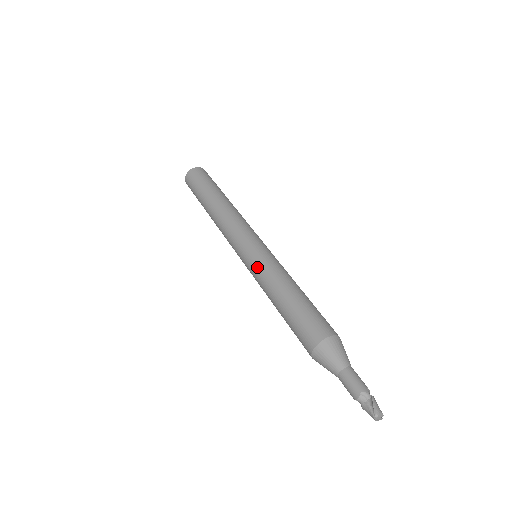
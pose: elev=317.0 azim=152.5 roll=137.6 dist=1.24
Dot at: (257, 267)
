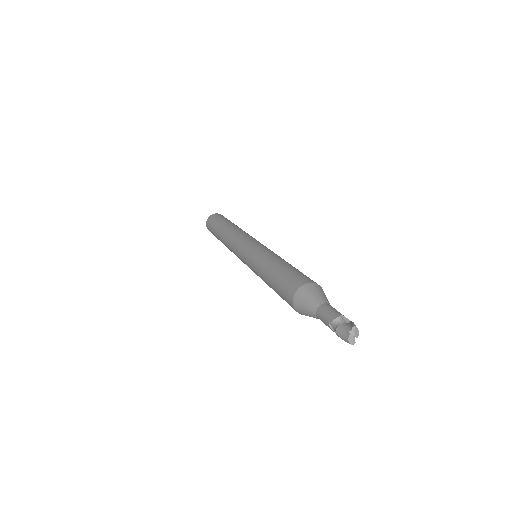
Dot at: (260, 250)
